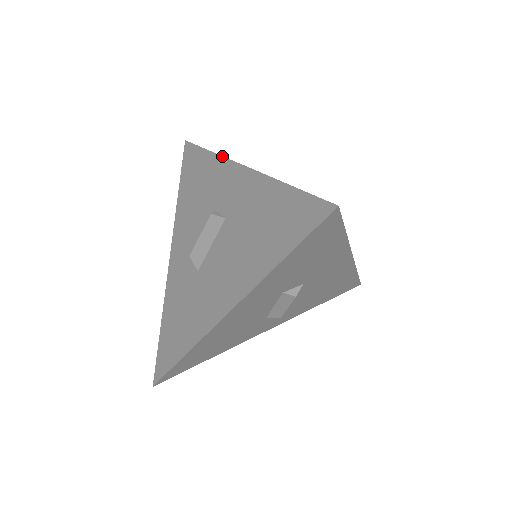
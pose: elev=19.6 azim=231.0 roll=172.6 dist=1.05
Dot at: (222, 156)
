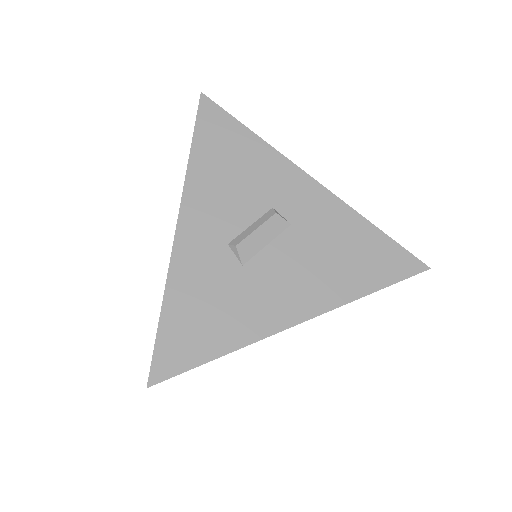
Dot at: (282, 154)
